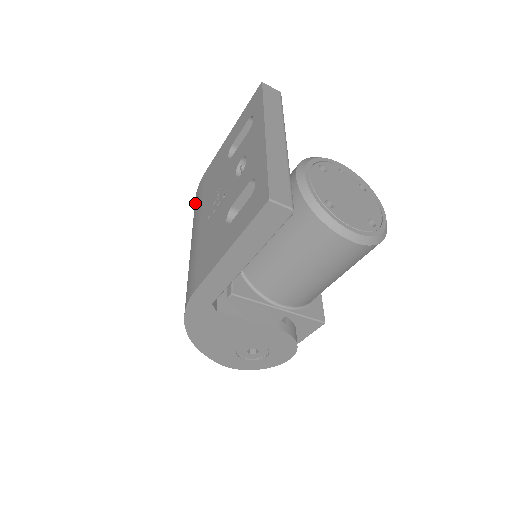
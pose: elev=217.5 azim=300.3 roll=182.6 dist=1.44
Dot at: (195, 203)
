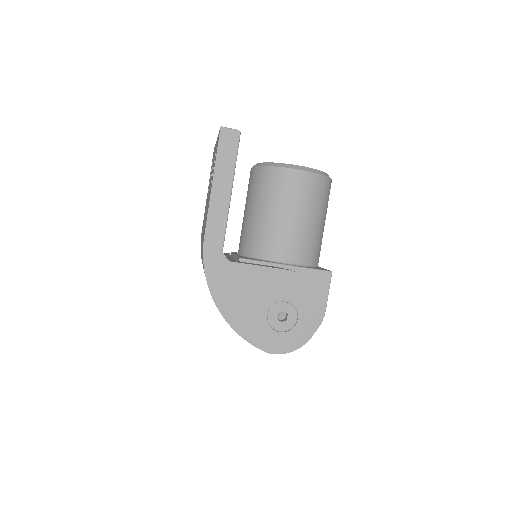
Dot at: occluded
